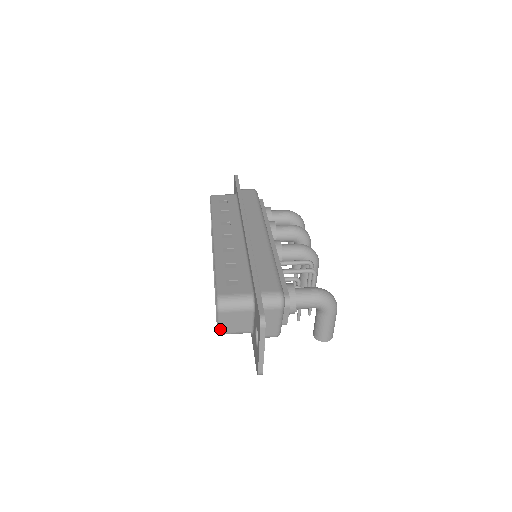
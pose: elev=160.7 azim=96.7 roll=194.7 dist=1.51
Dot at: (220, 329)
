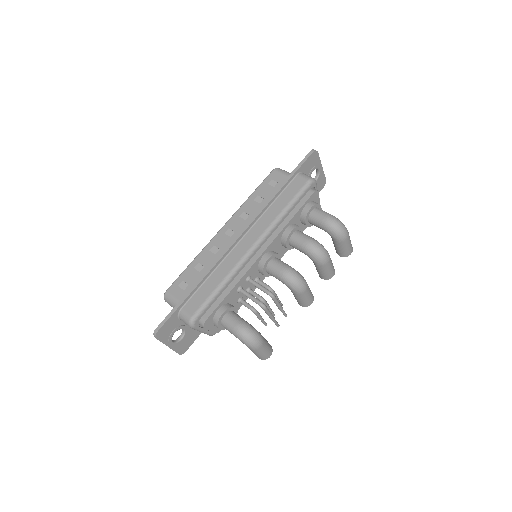
Dot at: occluded
